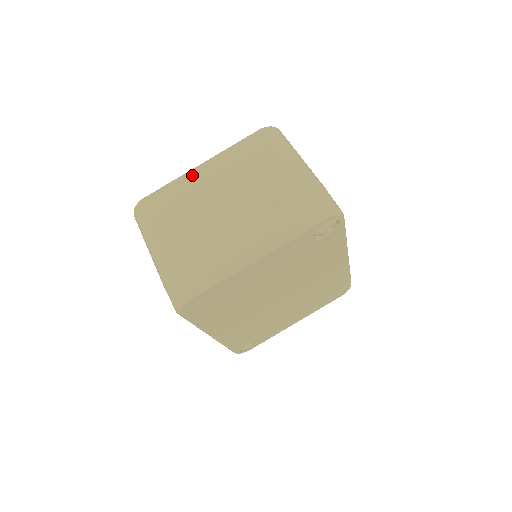
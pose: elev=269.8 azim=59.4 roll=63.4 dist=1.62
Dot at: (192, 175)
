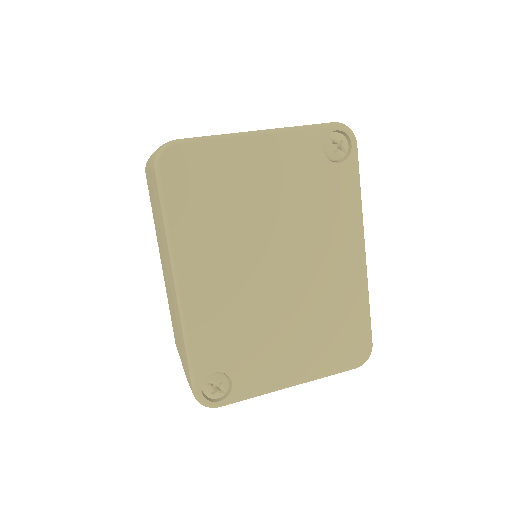
Dot at: occluded
